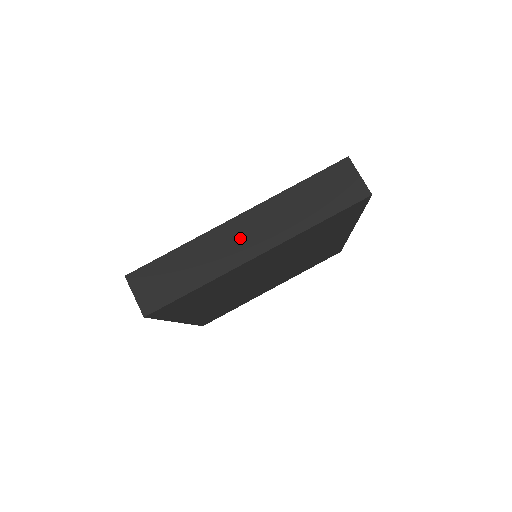
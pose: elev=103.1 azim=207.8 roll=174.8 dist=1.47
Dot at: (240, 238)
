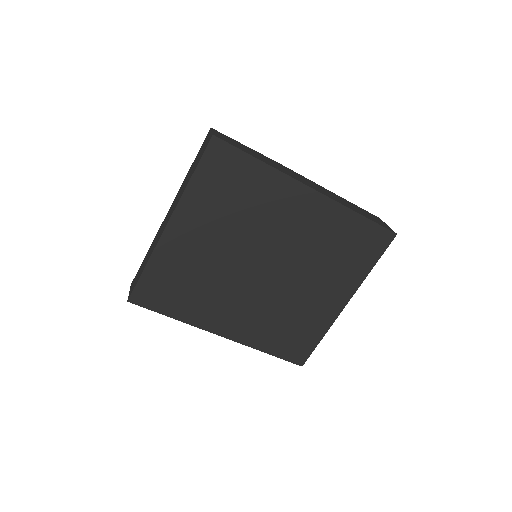
Dot at: (165, 222)
